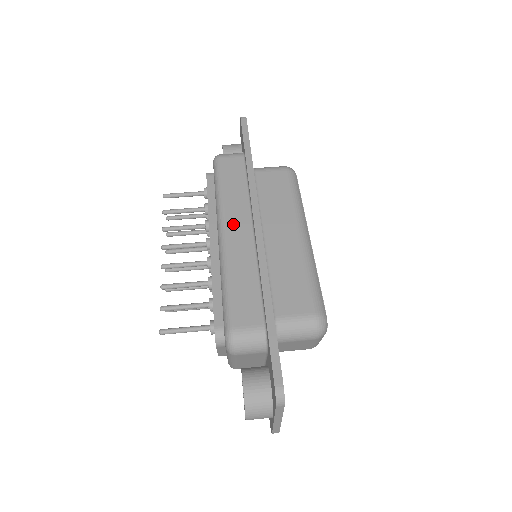
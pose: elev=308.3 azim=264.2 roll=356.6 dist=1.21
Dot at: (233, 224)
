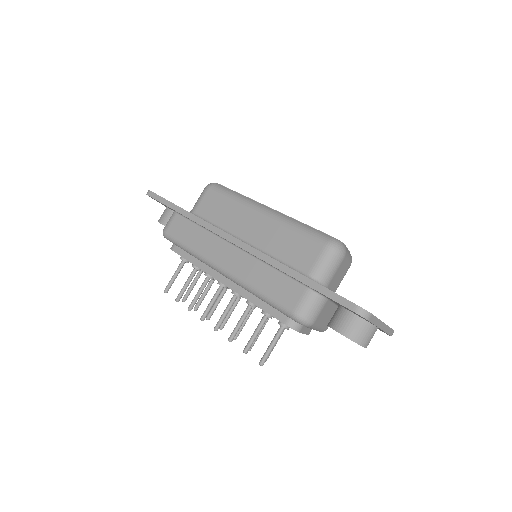
Dot at: (220, 257)
